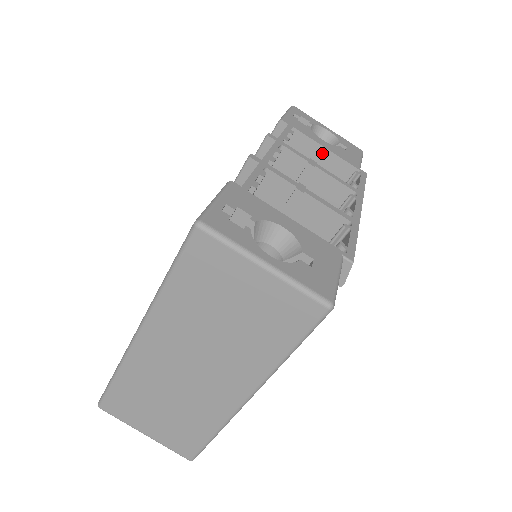
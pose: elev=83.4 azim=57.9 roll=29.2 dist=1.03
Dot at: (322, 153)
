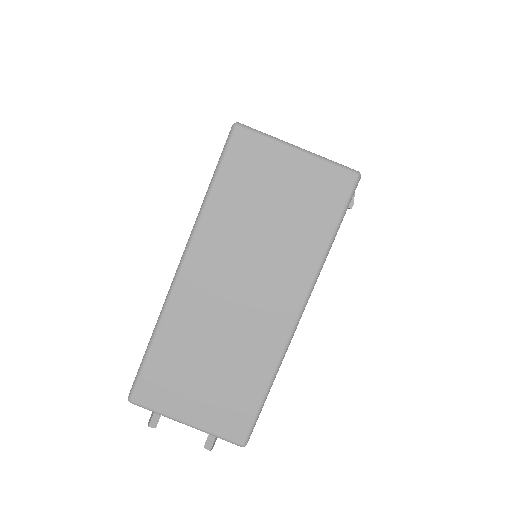
Dot at: occluded
